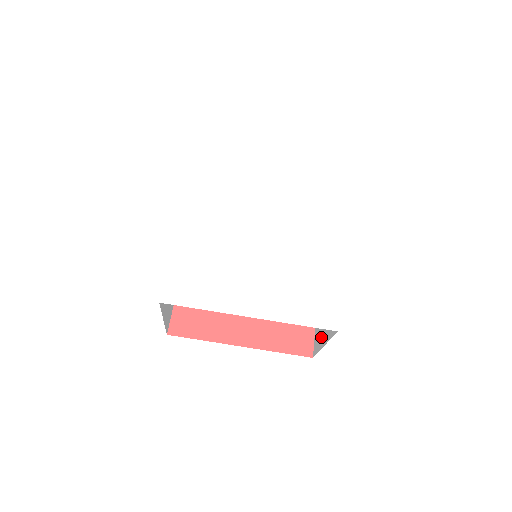
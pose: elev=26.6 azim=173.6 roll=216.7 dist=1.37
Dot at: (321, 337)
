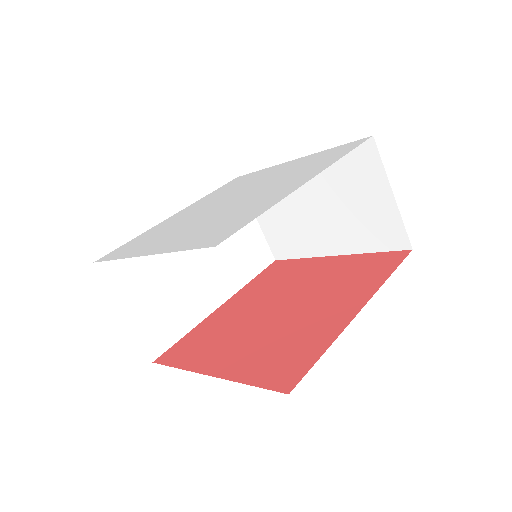
Dot at: occluded
